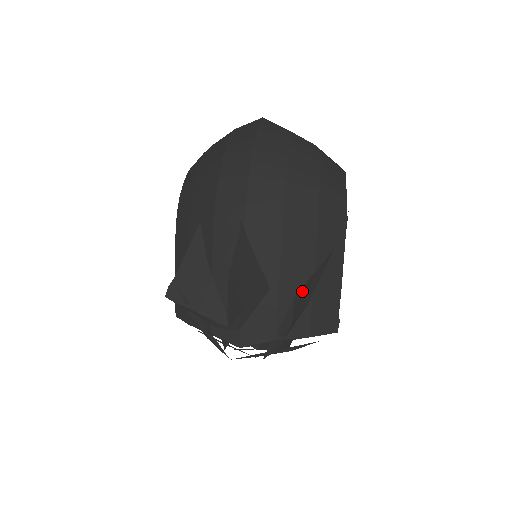
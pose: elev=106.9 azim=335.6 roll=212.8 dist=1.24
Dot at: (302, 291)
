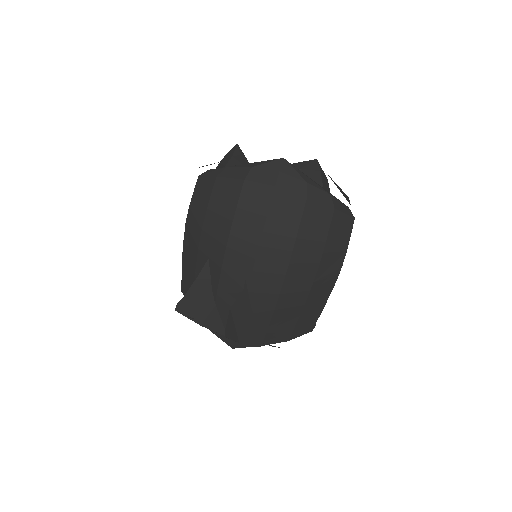
Dot at: occluded
